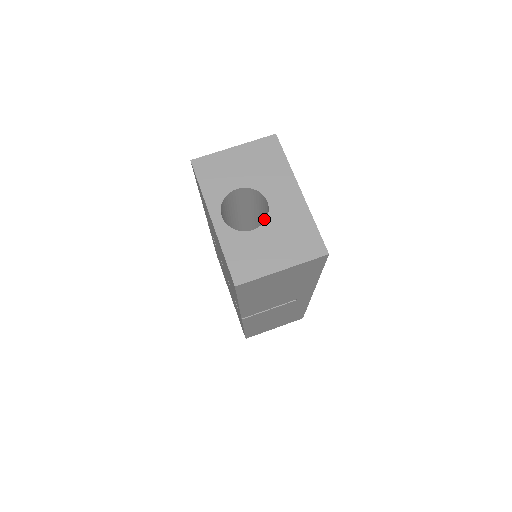
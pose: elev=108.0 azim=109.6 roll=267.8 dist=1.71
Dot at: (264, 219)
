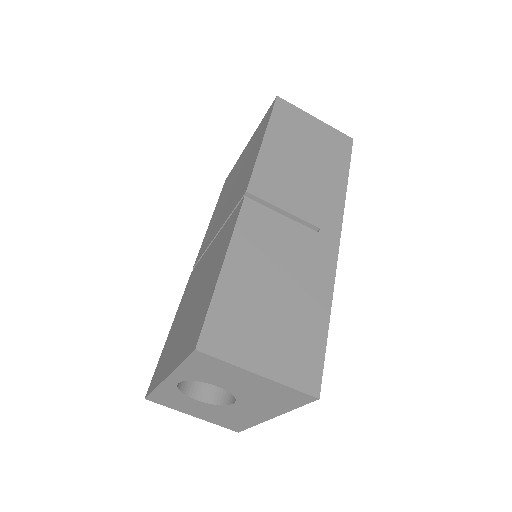
Dot at: occluded
